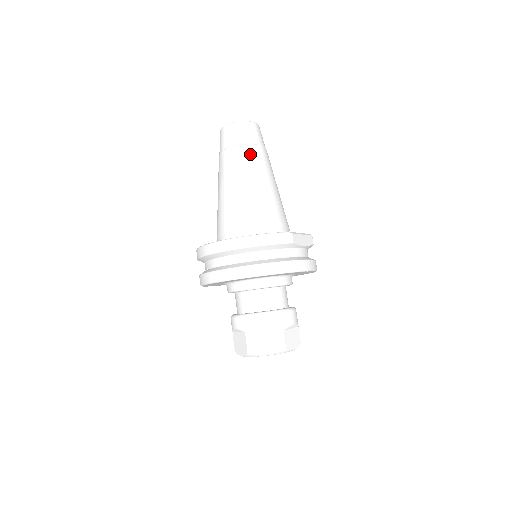
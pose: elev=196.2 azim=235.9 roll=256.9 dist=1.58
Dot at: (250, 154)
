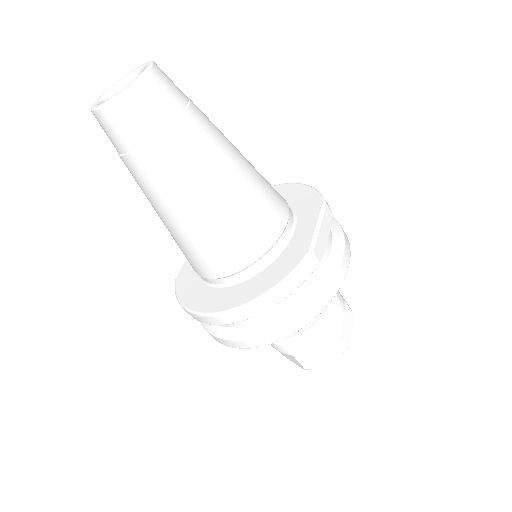
Dot at: (178, 149)
